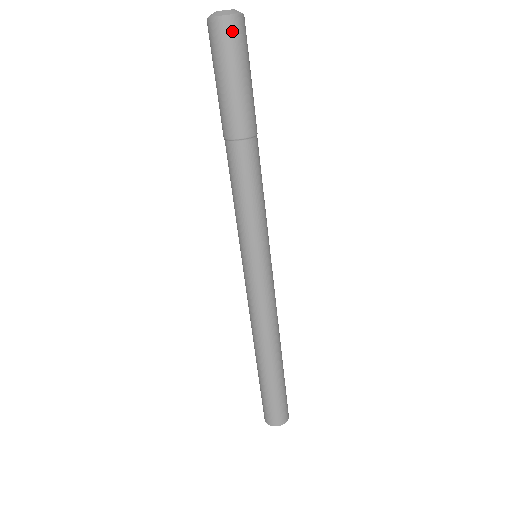
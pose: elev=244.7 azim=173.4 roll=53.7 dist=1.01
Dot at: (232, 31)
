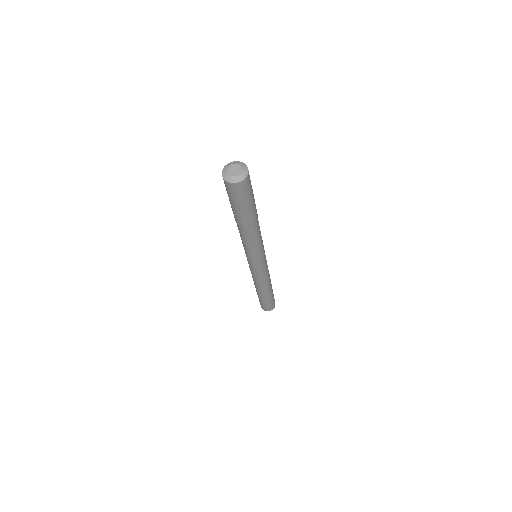
Dot at: (236, 189)
